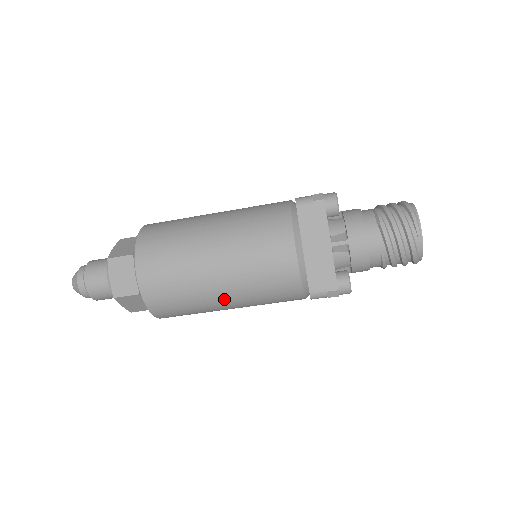
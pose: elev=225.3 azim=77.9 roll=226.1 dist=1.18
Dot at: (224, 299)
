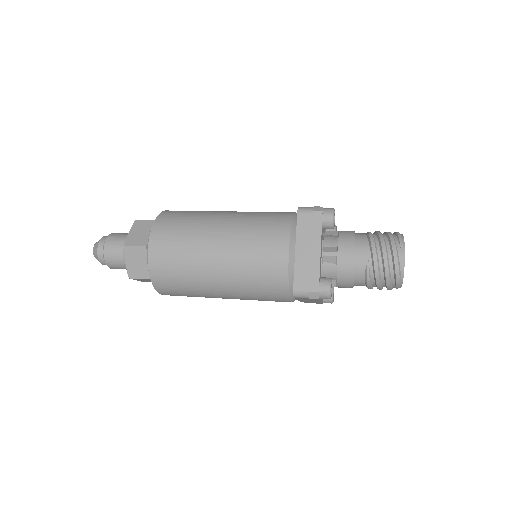
Dot at: occluded
